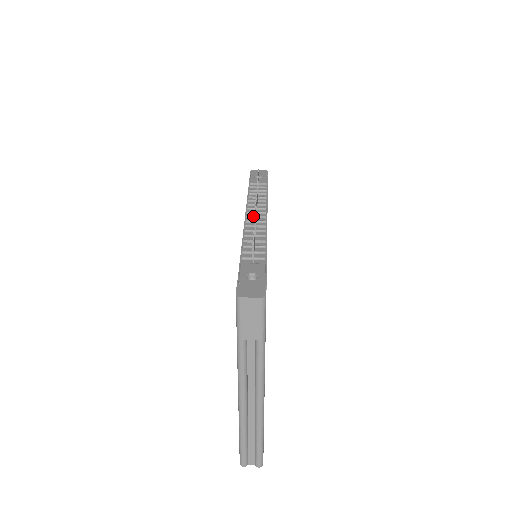
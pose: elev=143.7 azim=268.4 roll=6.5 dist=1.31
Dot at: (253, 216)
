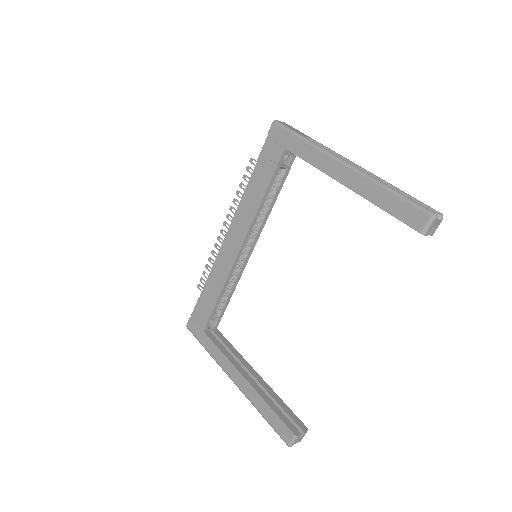
Dot at: occluded
